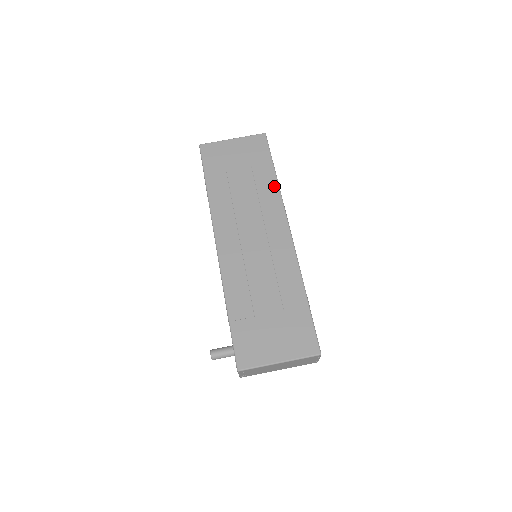
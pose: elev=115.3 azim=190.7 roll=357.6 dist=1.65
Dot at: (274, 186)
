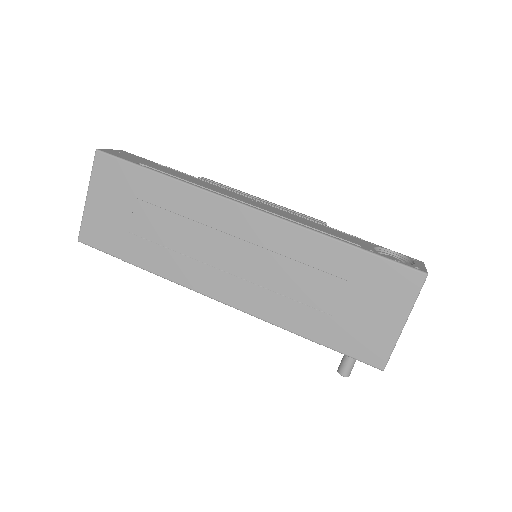
Dot at: (178, 188)
